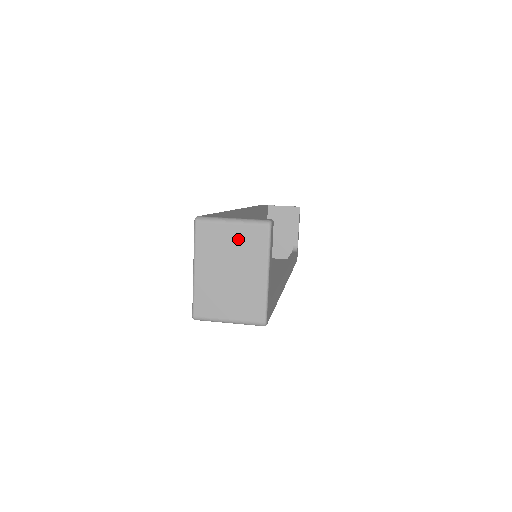
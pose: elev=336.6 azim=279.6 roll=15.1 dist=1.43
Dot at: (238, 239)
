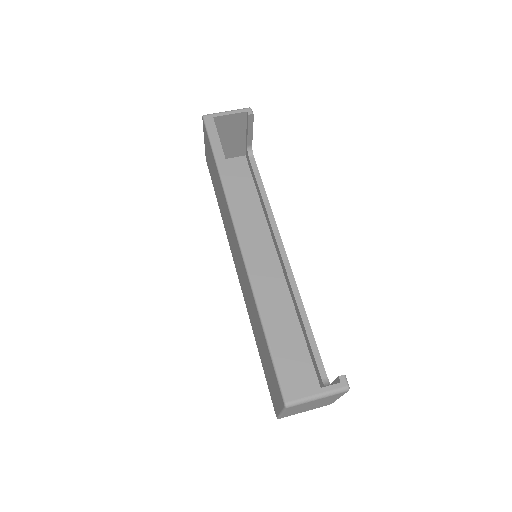
Dot at: (321, 400)
